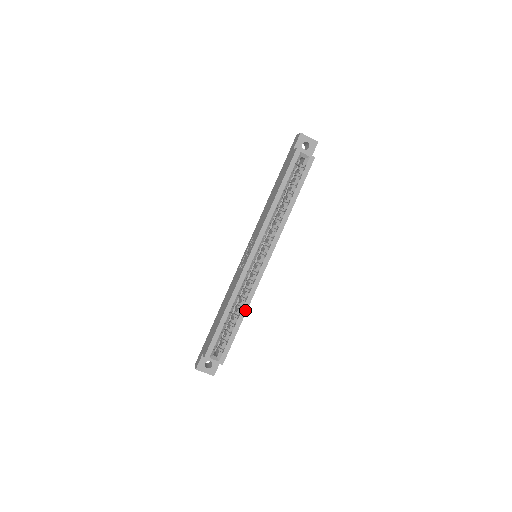
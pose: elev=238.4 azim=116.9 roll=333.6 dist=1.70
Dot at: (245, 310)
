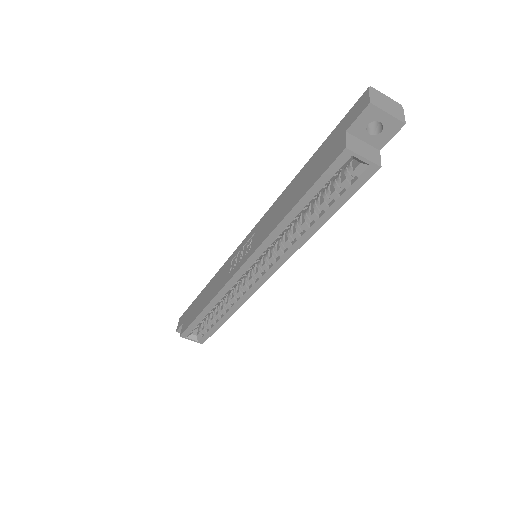
Dot at: (230, 313)
